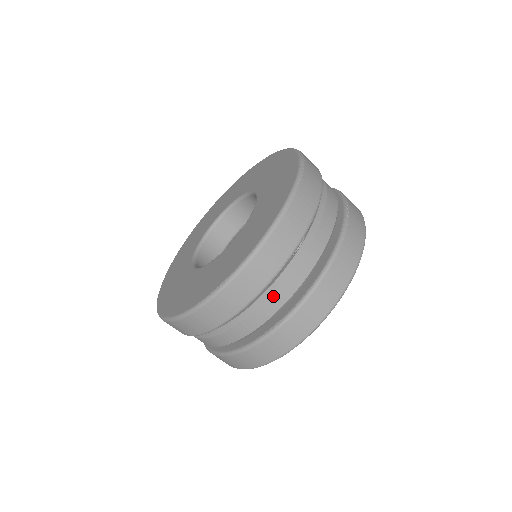
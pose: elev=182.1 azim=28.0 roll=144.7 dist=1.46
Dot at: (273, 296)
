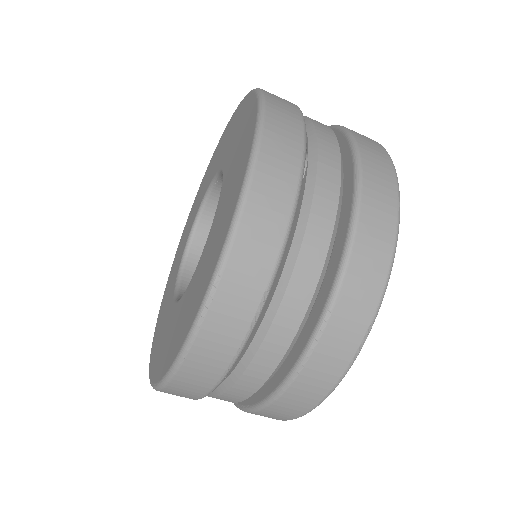
Dot at: occluded
